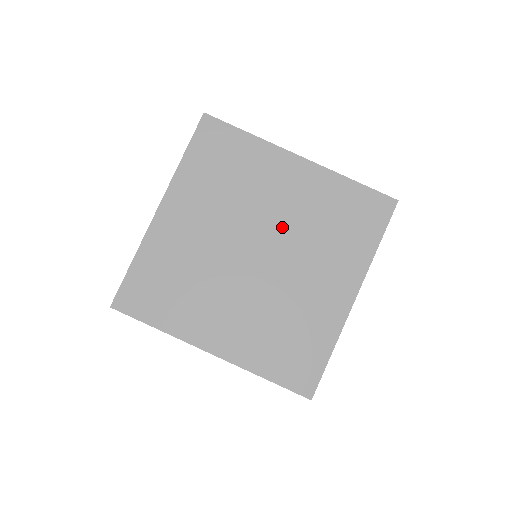
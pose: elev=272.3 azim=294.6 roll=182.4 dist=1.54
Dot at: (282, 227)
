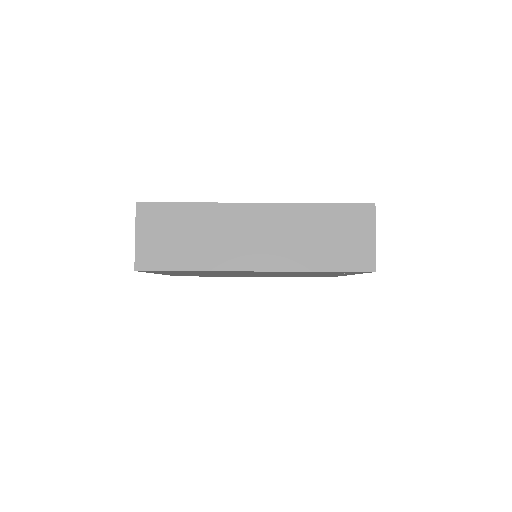
Dot at: occluded
